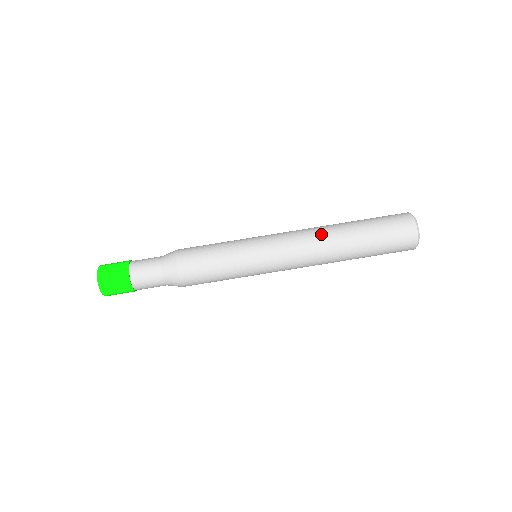
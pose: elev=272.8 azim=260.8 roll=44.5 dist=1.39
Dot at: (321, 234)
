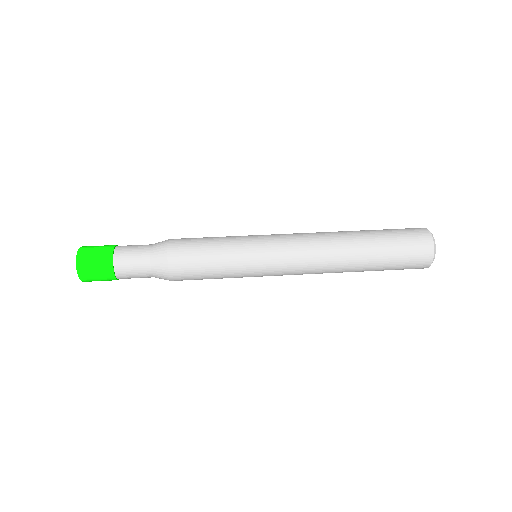
Dot at: occluded
